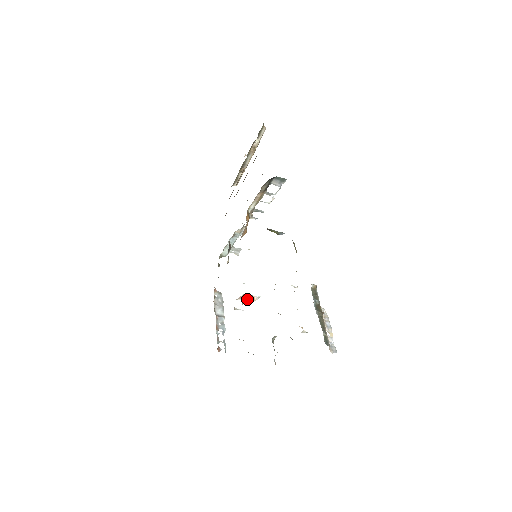
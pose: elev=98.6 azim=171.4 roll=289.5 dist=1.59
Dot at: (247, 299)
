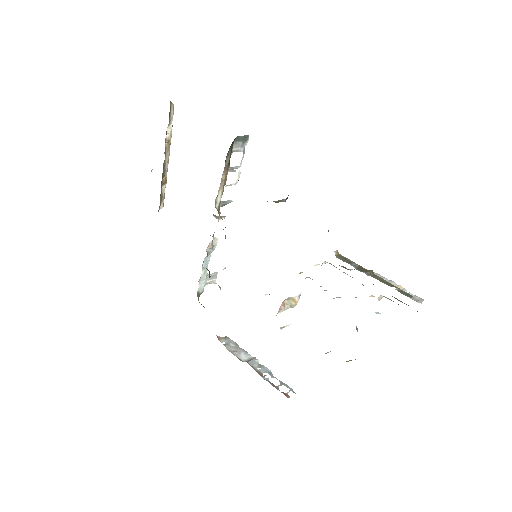
Dot at: (287, 307)
